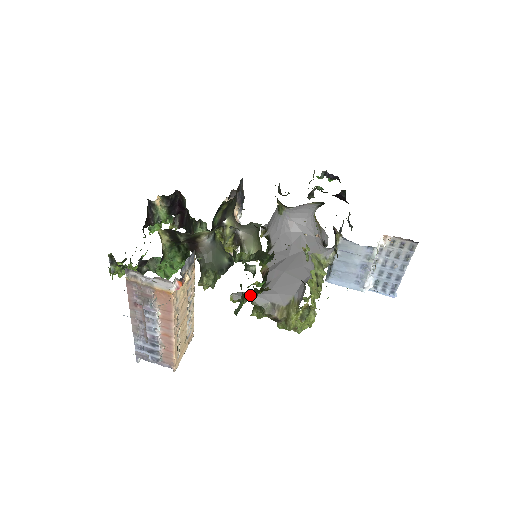
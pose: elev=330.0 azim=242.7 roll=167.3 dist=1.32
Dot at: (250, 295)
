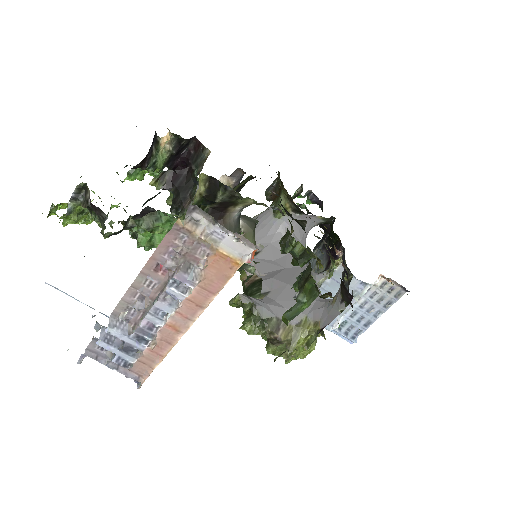
Dot at: (254, 301)
